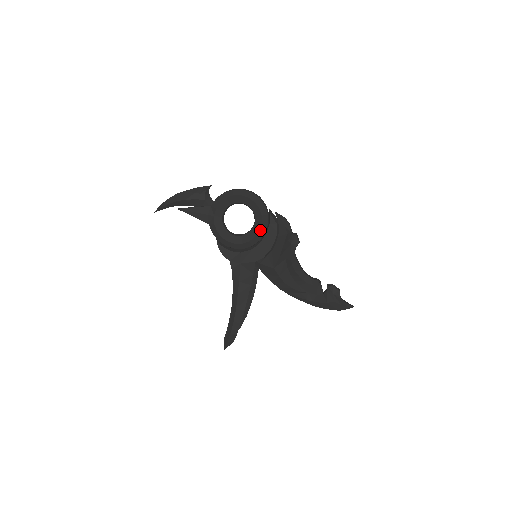
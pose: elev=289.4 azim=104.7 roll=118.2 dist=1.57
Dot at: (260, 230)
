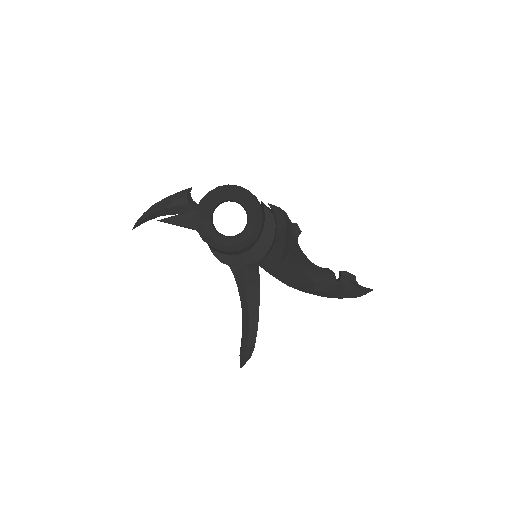
Dot at: (256, 225)
